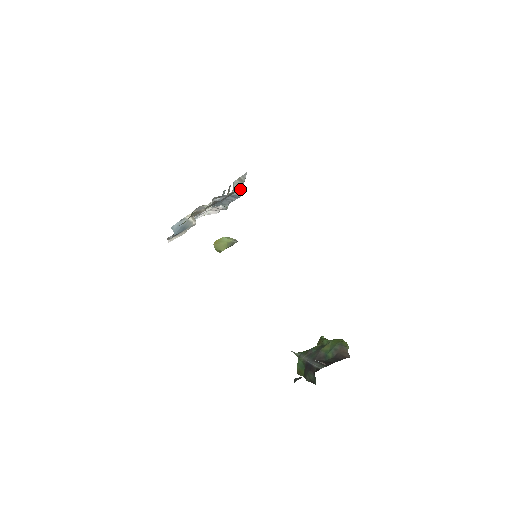
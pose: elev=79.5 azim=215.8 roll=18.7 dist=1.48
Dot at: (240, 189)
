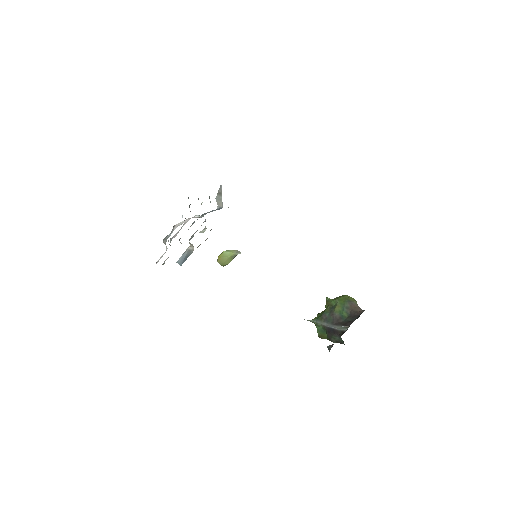
Dot at: (221, 202)
